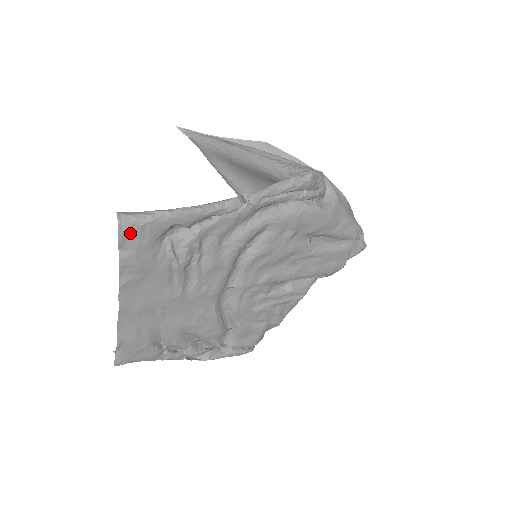
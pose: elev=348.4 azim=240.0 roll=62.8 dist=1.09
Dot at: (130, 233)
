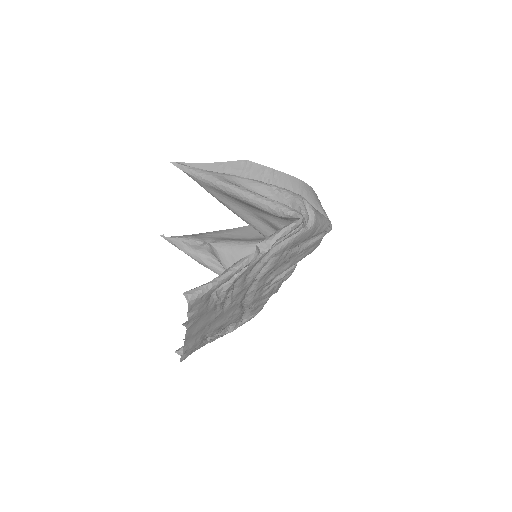
Dot at: (195, 304)
